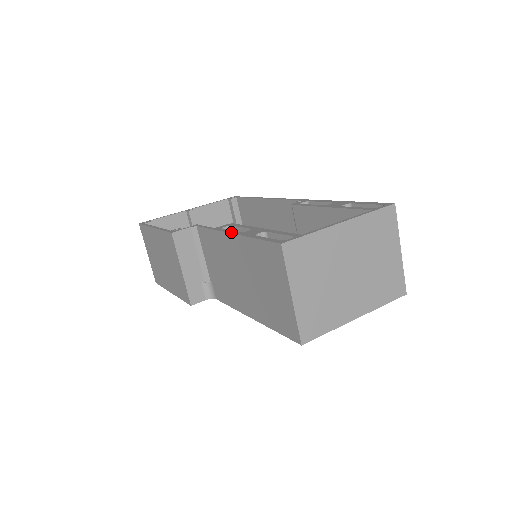
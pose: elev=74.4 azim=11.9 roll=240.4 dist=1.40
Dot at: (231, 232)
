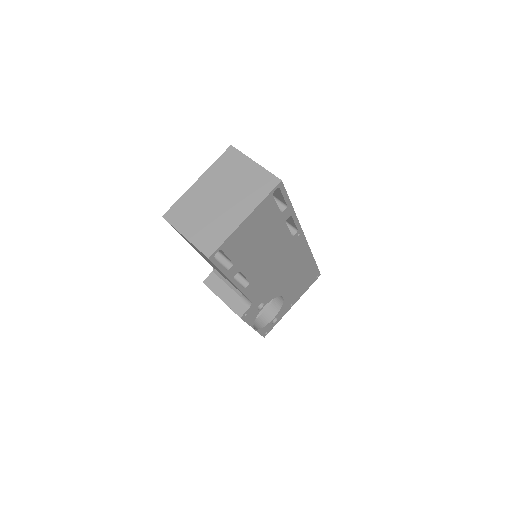
Dot at: occluded
